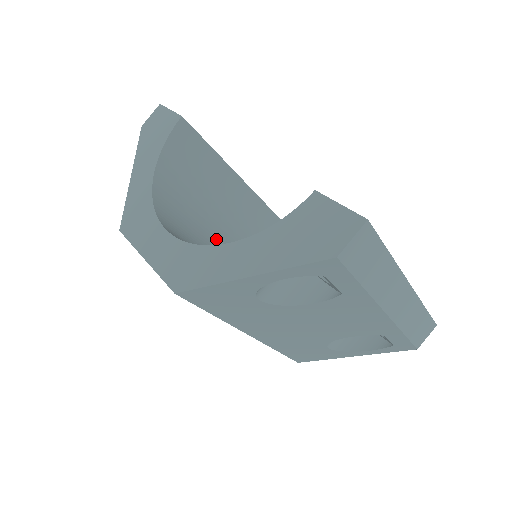
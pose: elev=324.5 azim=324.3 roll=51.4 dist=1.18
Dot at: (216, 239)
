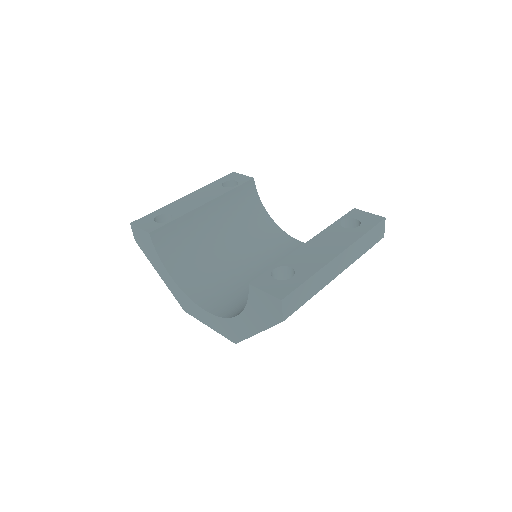
Dot at: (229, 252)
